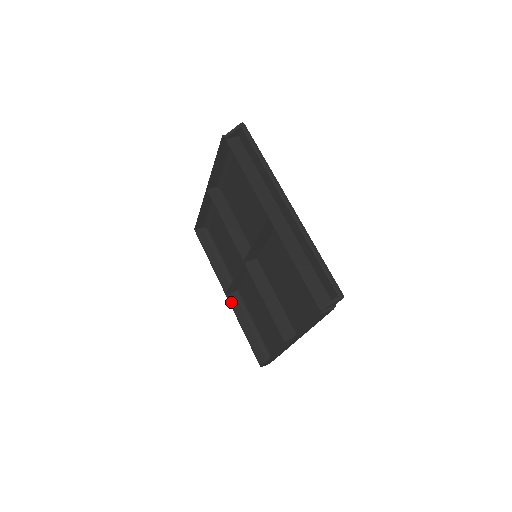
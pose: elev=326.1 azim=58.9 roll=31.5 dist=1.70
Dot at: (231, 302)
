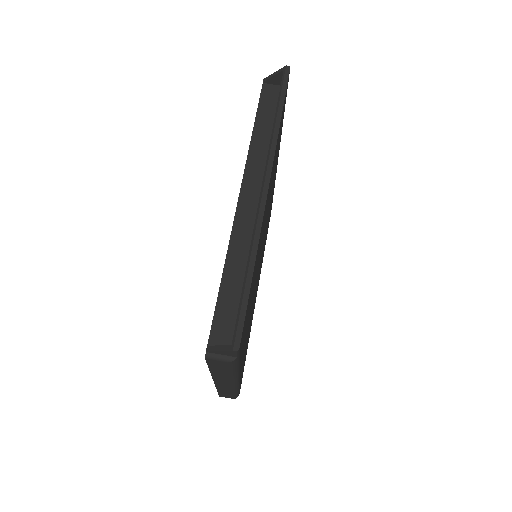
Dot at: occluded
